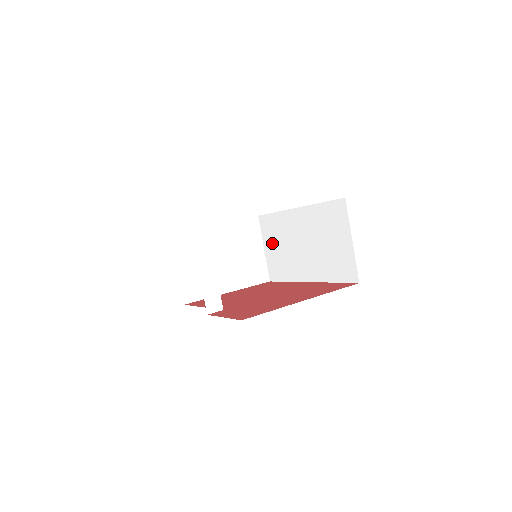
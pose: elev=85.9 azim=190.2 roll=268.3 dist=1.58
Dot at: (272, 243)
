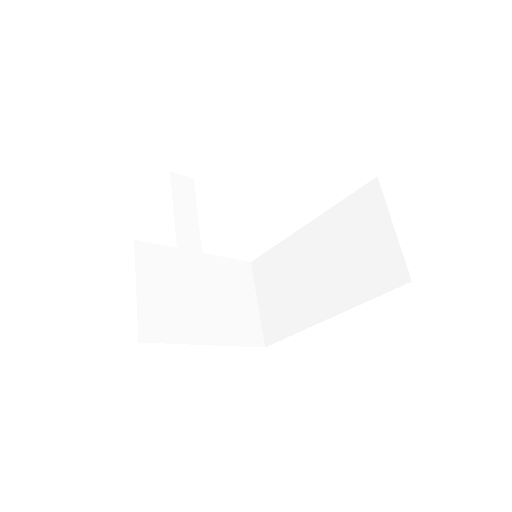
Dot at: (270, 289)
